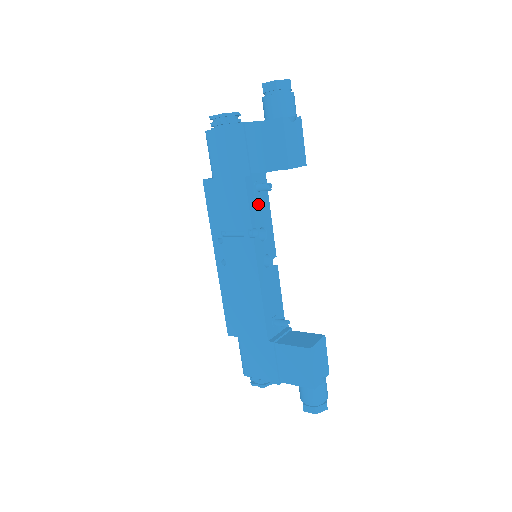
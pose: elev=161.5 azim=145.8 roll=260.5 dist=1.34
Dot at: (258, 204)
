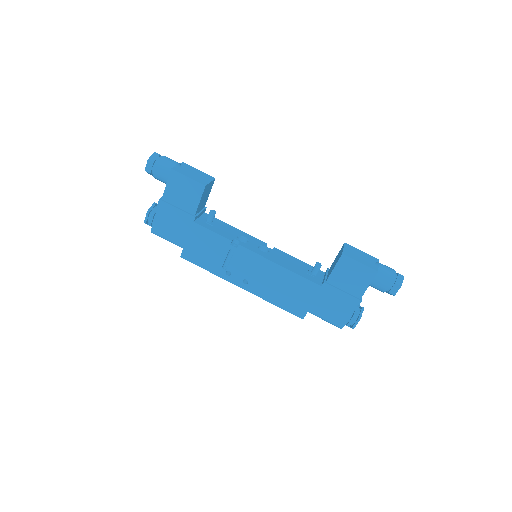
Dot at: (220, 228)
